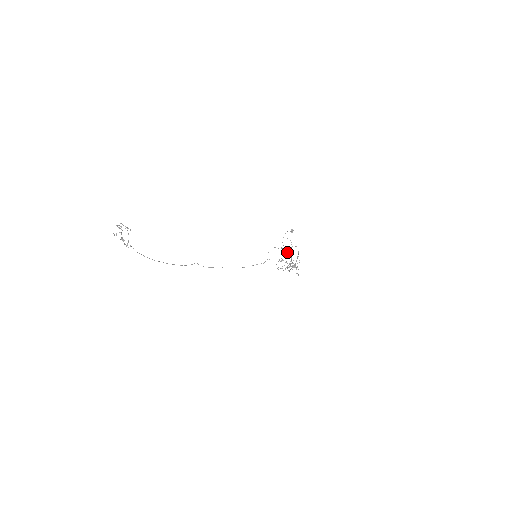
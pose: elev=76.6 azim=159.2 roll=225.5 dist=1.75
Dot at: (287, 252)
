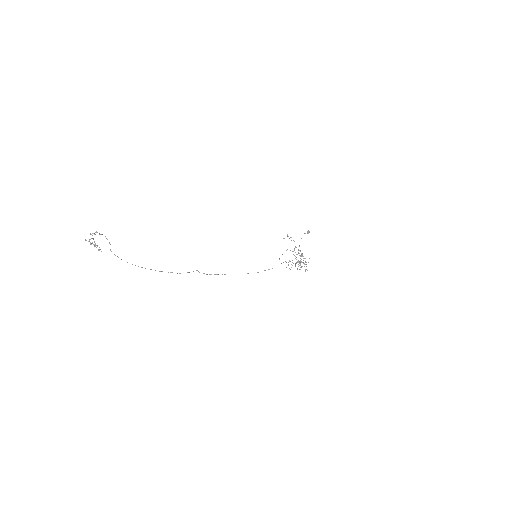
Dot at: occluded
